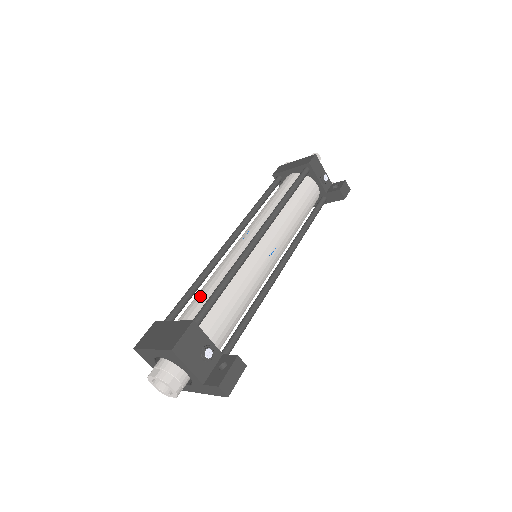
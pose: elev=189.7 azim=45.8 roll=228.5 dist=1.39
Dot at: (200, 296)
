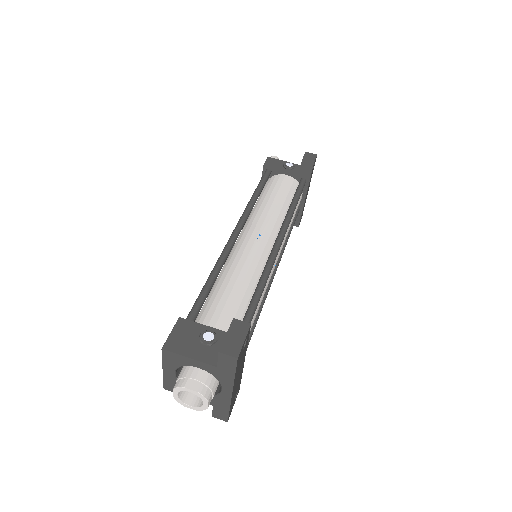
Dot at: occluded
